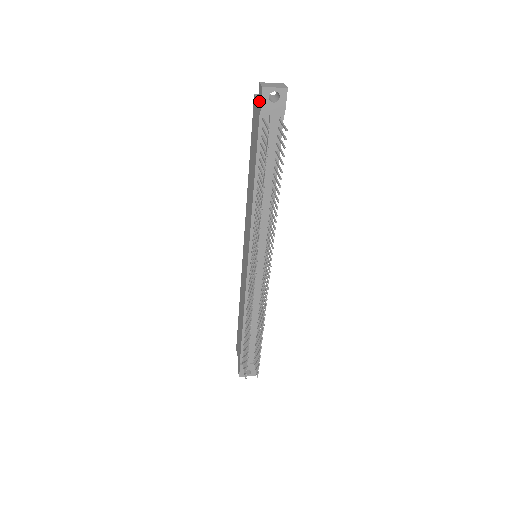
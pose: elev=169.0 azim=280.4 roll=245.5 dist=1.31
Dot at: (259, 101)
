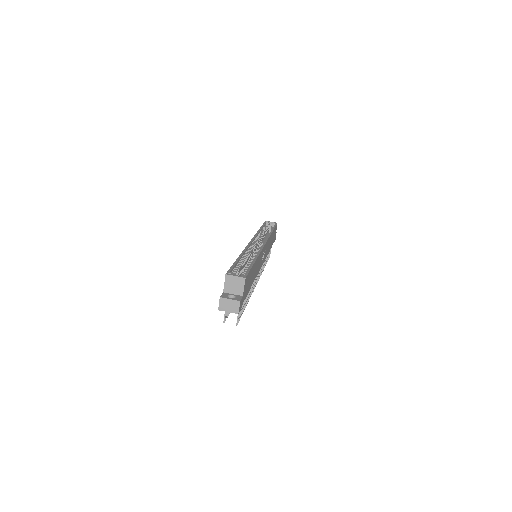
Dot at: occluded
